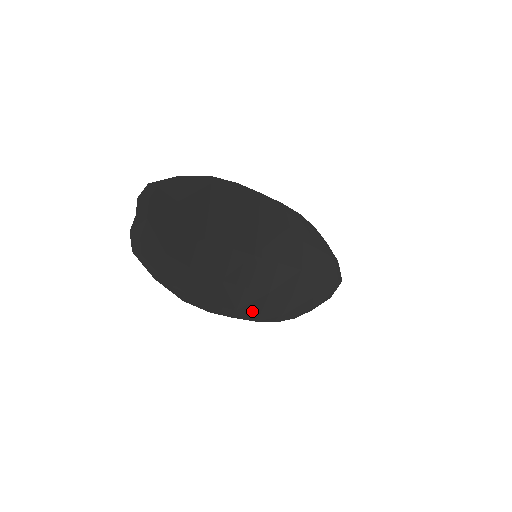
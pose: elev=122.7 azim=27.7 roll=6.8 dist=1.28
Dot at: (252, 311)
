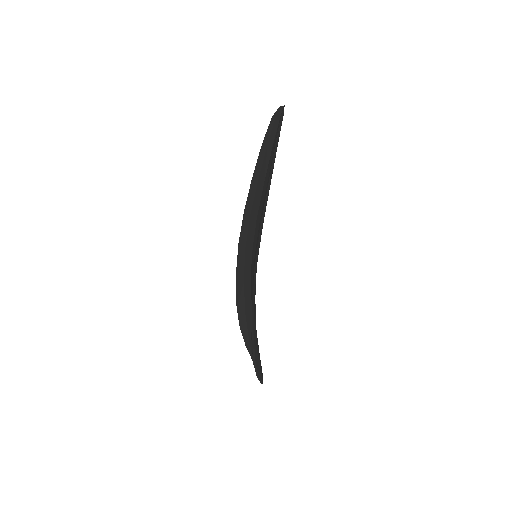
Dot at: occluded
